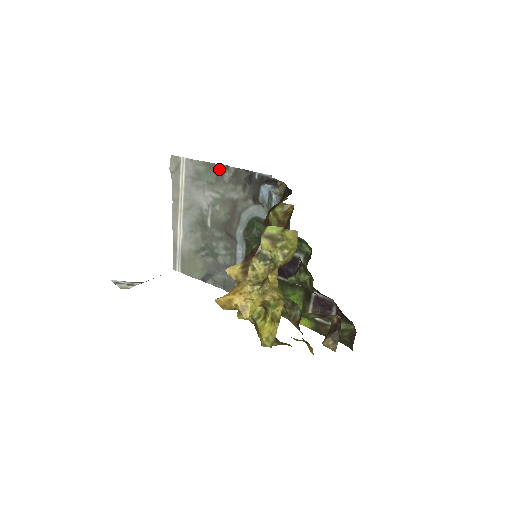
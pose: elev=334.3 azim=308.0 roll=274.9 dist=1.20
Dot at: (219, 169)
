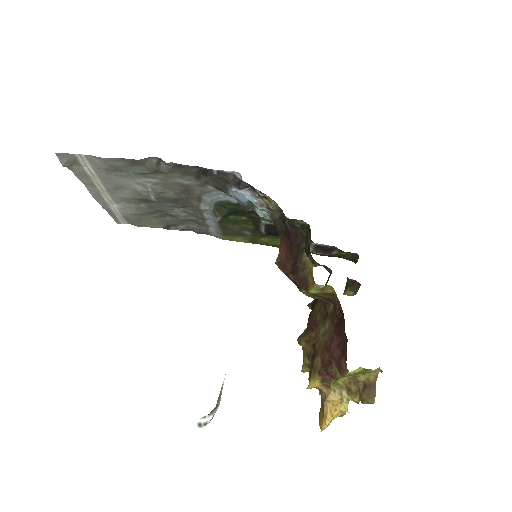
Dot at: (148, 162)
